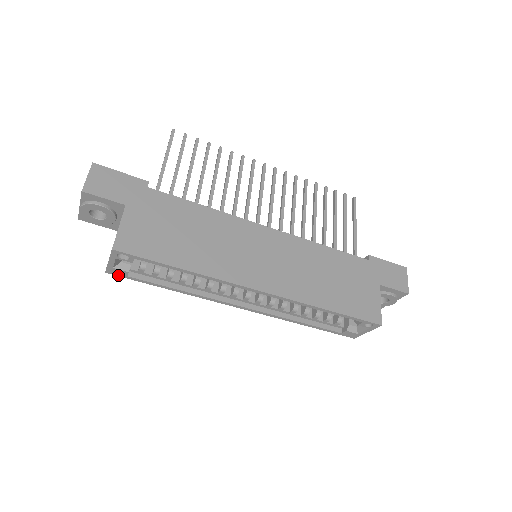
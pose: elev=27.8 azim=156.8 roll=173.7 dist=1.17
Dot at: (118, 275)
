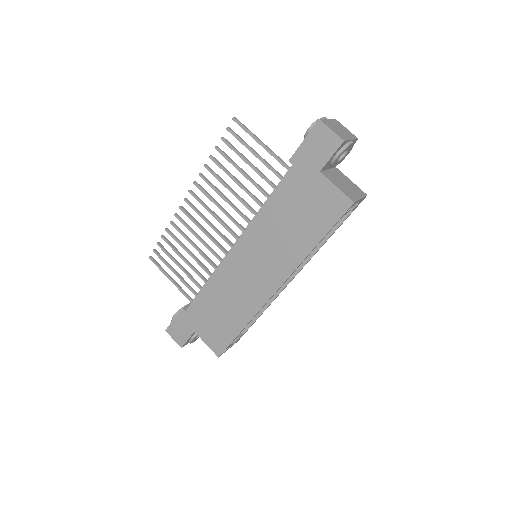
Dot at: occluded
